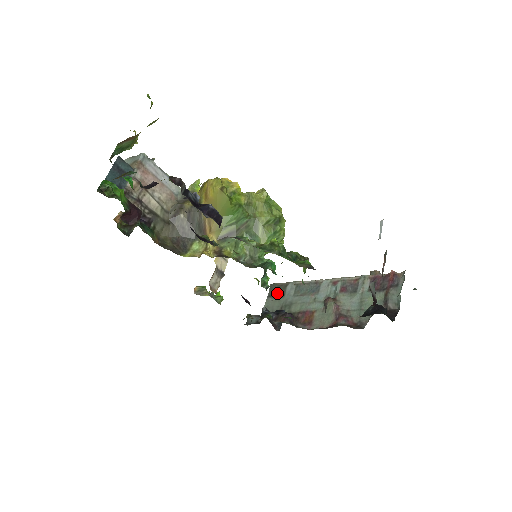
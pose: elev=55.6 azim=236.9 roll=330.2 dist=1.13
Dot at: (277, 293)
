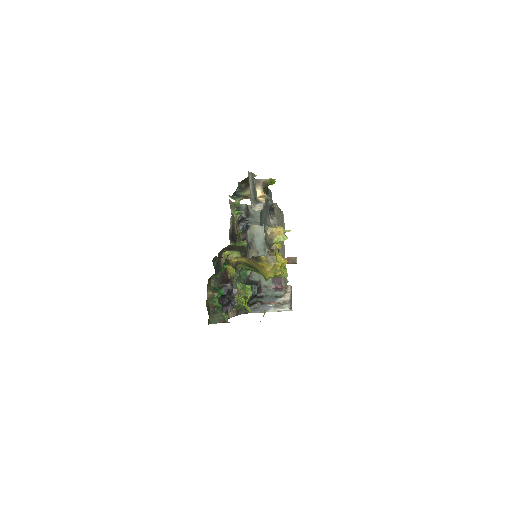
Dot at: occluded
